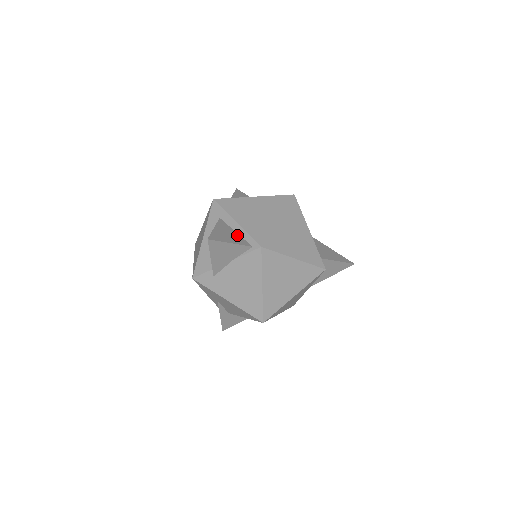
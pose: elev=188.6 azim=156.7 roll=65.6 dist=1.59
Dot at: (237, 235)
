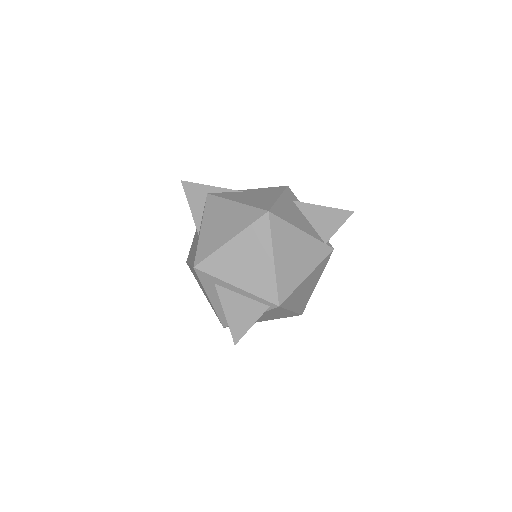
Dot at: (247, 301)
